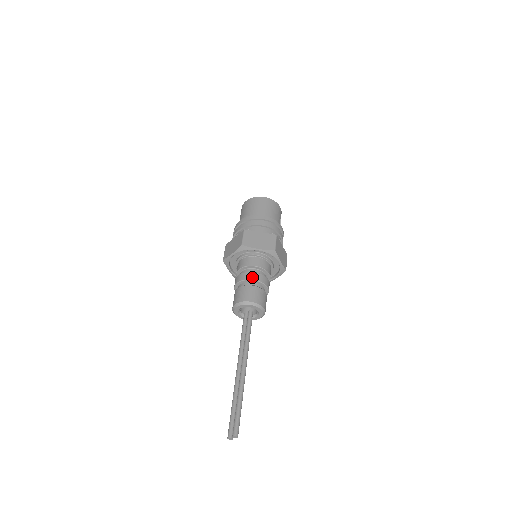
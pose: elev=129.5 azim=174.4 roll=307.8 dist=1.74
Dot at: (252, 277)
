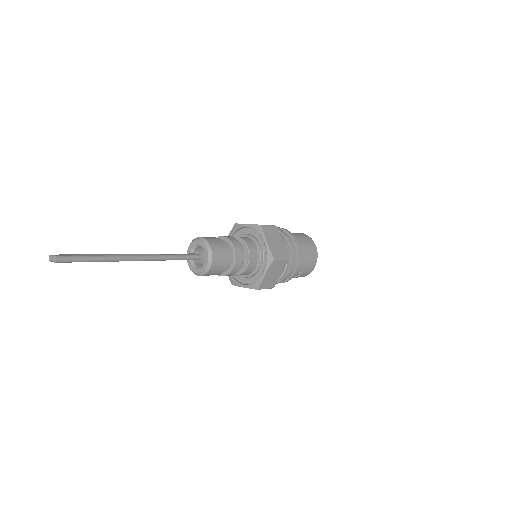
Dot at: (236, 245)
